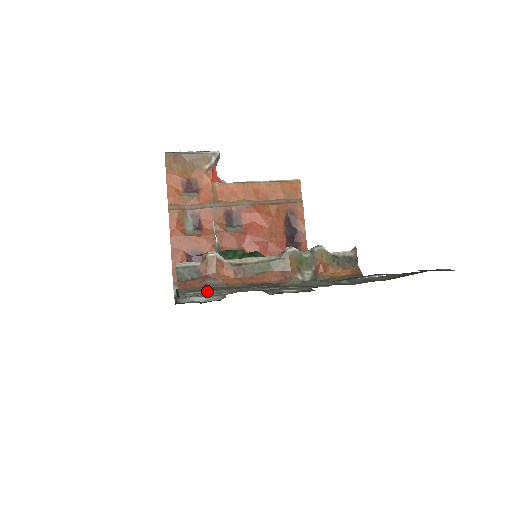
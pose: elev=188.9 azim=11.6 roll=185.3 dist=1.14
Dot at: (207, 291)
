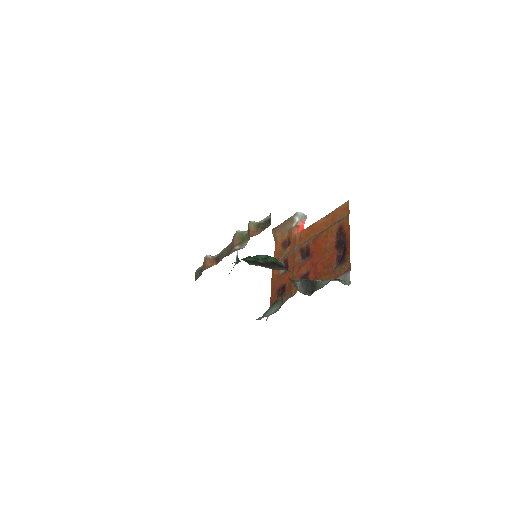
Dot at: occluded
